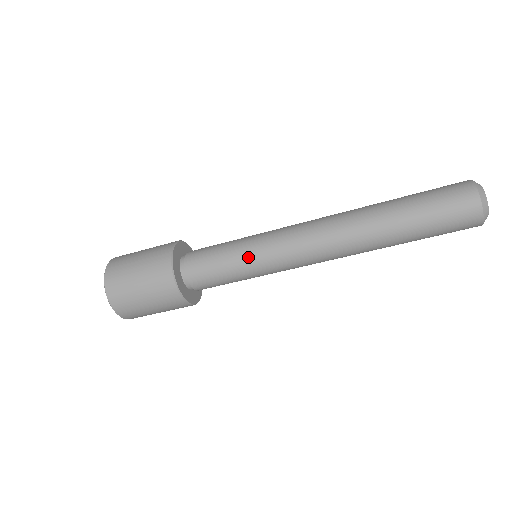
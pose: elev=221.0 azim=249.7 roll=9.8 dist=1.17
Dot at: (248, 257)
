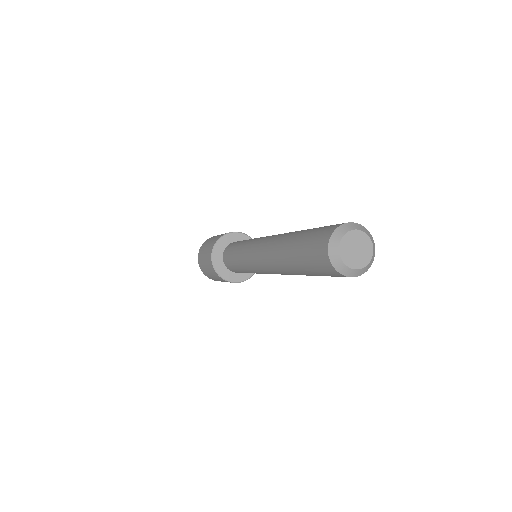
Dot at: (239, 252)
